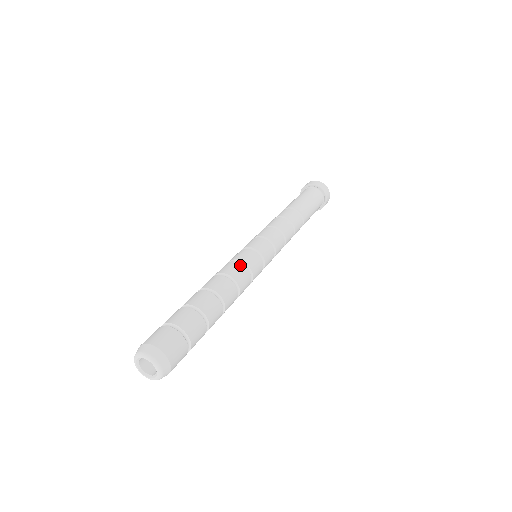
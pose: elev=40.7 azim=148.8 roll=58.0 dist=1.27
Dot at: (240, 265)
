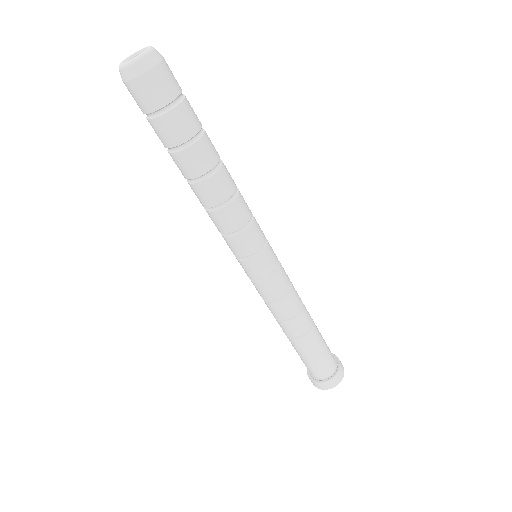
Dot at: occluded
